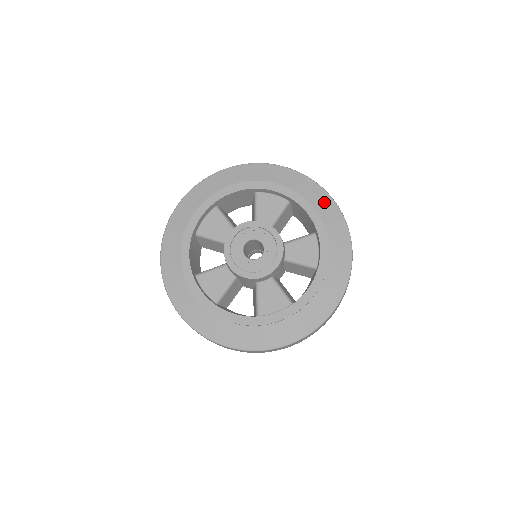
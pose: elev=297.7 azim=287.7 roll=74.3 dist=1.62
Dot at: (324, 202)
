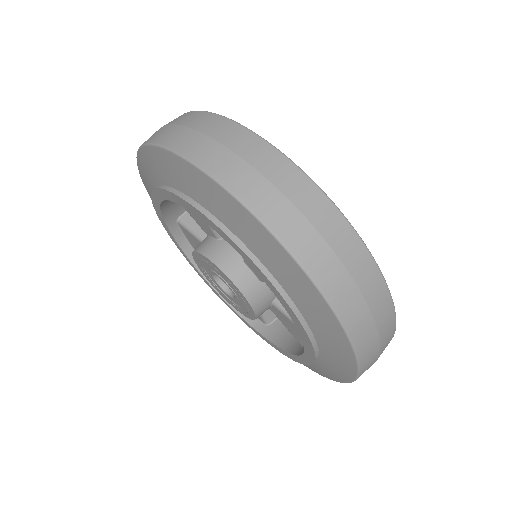
Dot at: (338, 348)
